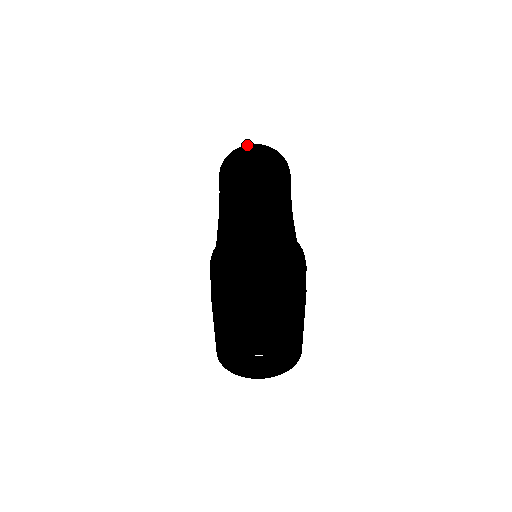
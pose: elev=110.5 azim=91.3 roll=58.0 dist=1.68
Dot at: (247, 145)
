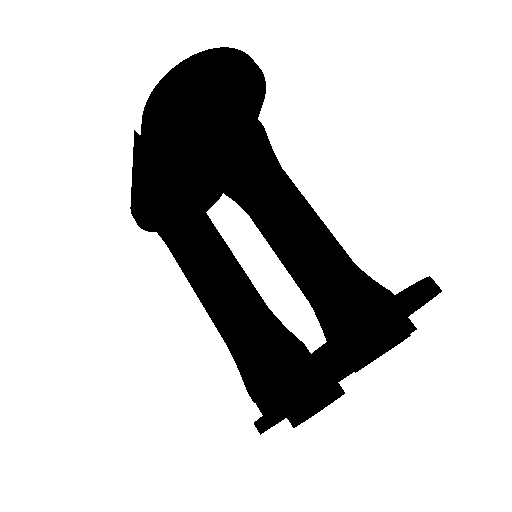
Dot at: (205, 53)
